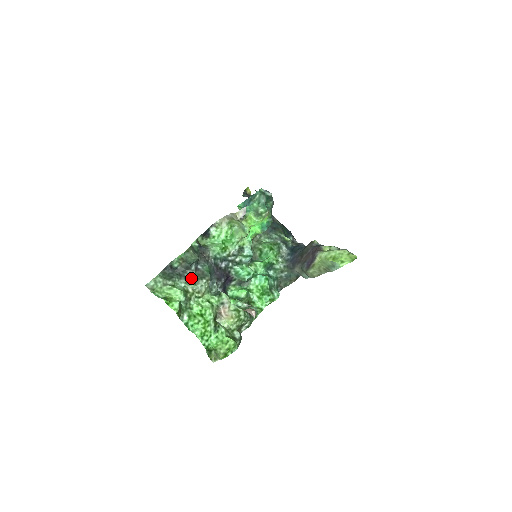
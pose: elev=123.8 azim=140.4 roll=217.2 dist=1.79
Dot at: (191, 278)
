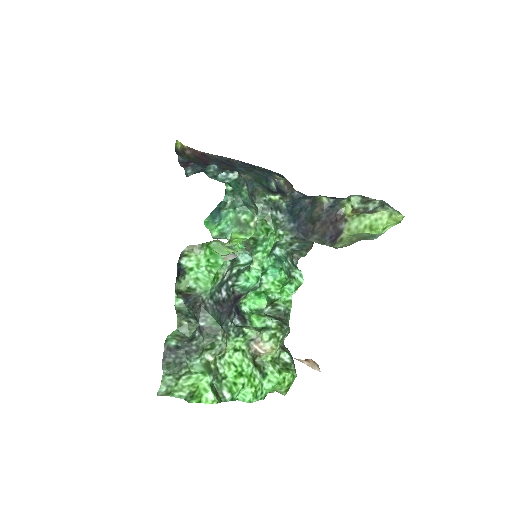
Dot at: (202, 347)
